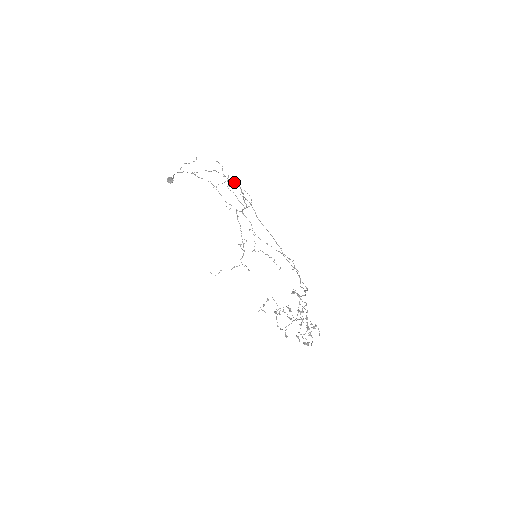
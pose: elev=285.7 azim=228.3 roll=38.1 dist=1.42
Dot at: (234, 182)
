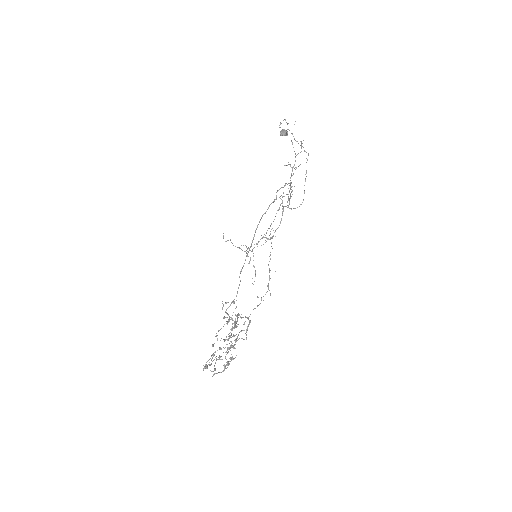
Dot at: occluded
